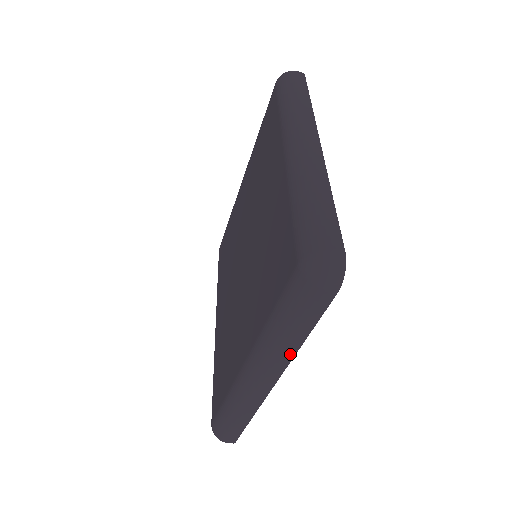
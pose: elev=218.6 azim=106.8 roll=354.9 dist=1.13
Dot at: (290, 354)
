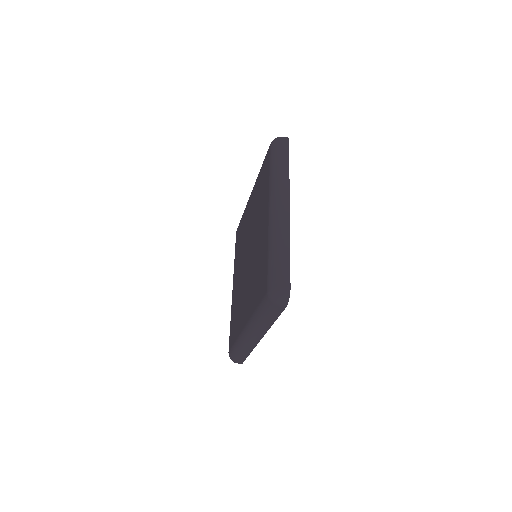
Dot at: (267, 328)
